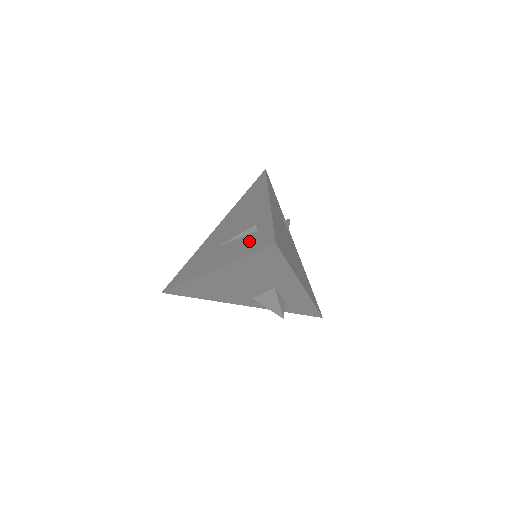
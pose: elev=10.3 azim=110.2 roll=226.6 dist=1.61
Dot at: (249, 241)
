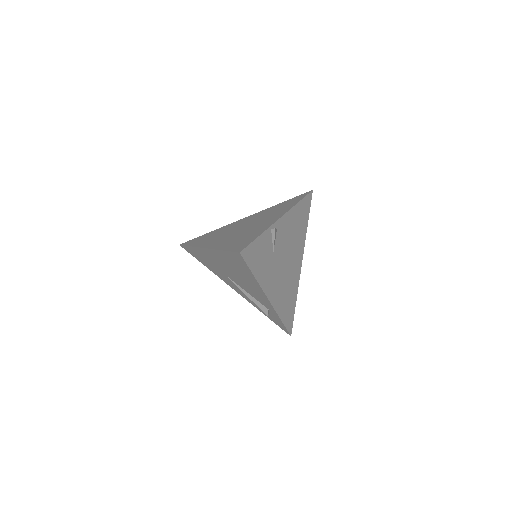
Dot at: occluded
